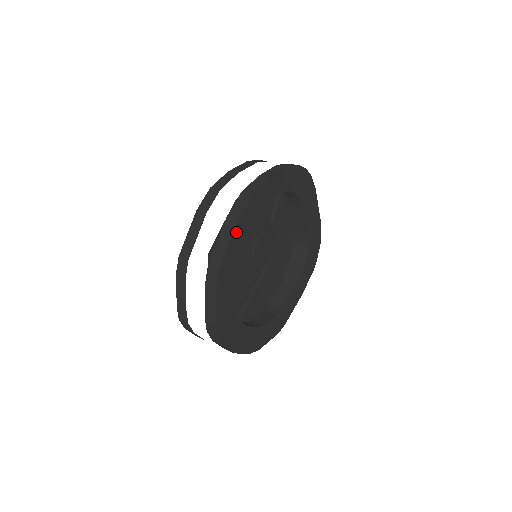
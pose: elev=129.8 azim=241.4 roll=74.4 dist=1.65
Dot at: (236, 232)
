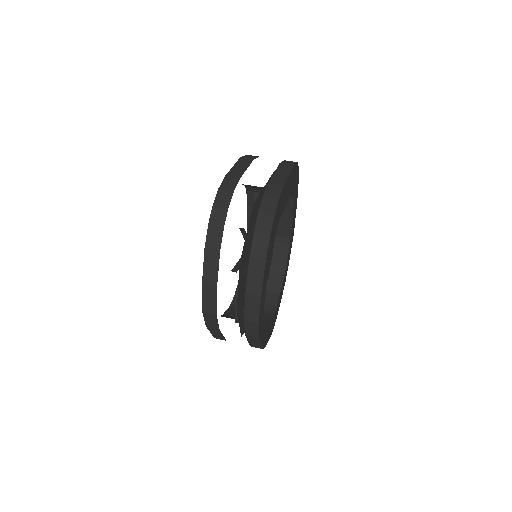
Dot at: (261, 336)
